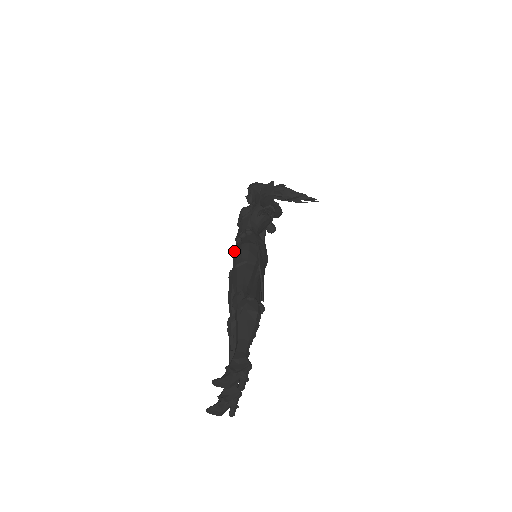
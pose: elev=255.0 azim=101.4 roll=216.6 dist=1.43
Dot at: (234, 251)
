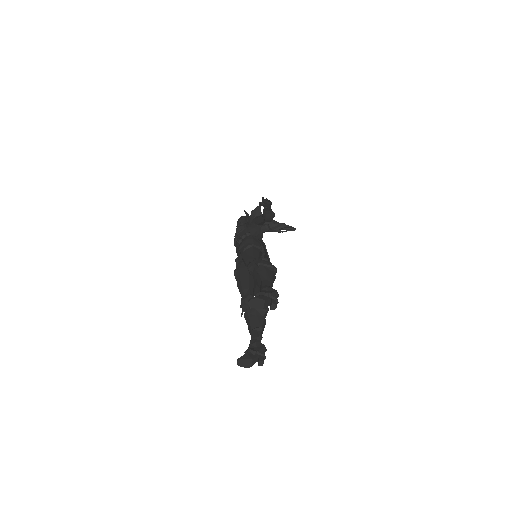
Dot at: (239, 245)
